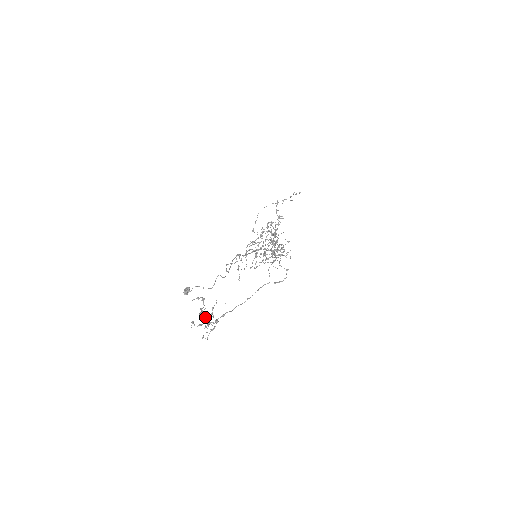
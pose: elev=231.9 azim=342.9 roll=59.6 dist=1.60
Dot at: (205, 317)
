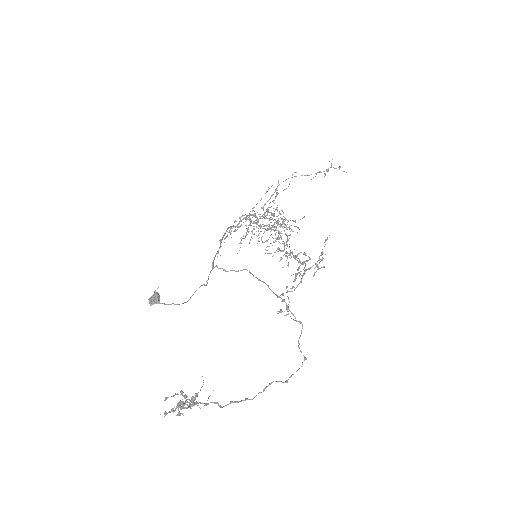
Dot at: (184, 408)
